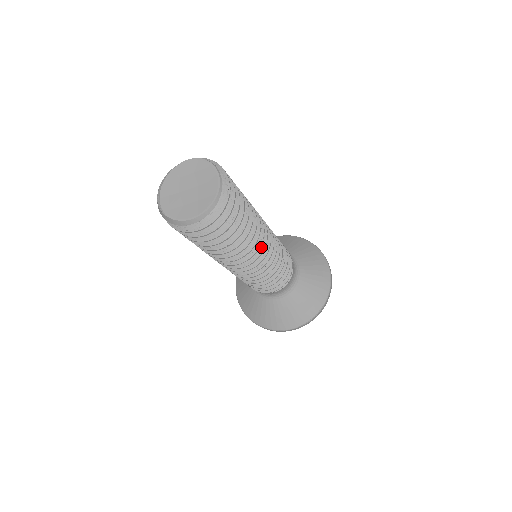
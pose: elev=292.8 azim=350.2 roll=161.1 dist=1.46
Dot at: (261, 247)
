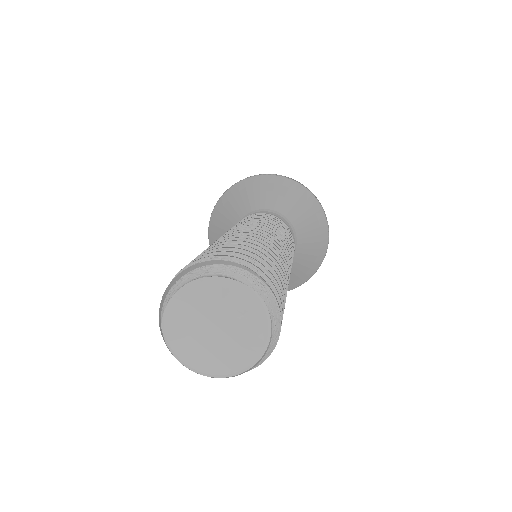
Dot at: occluded
